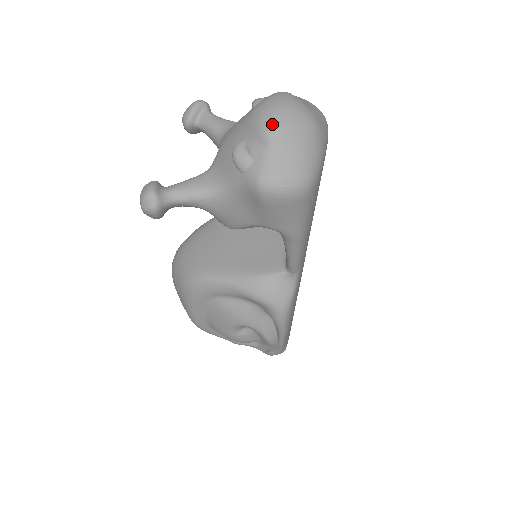
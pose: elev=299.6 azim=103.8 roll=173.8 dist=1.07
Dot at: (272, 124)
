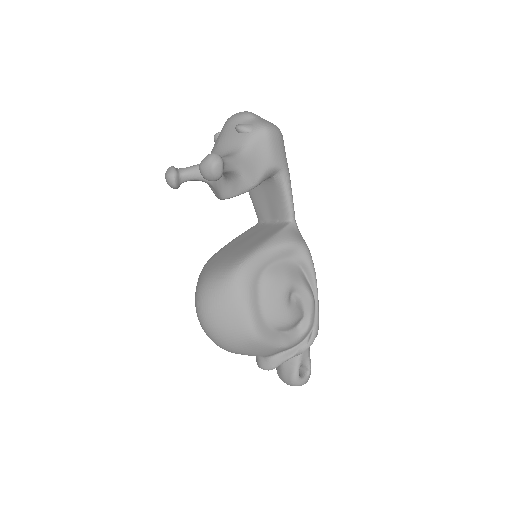
Dot at: (247, 112)
